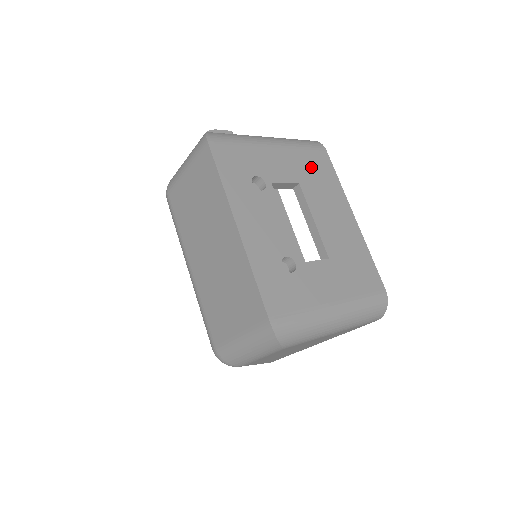
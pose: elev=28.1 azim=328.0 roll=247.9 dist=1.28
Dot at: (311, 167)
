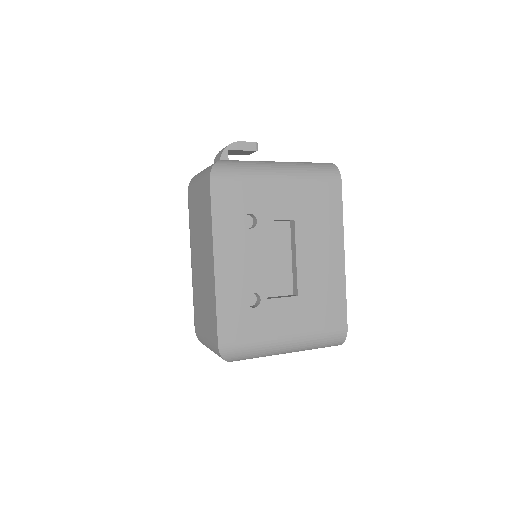
Dot at: (315, 201)
